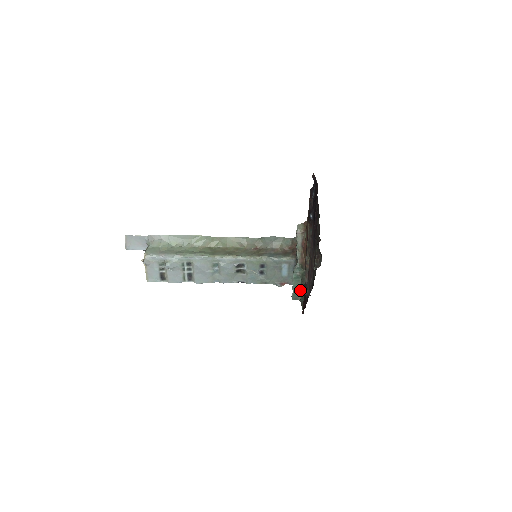
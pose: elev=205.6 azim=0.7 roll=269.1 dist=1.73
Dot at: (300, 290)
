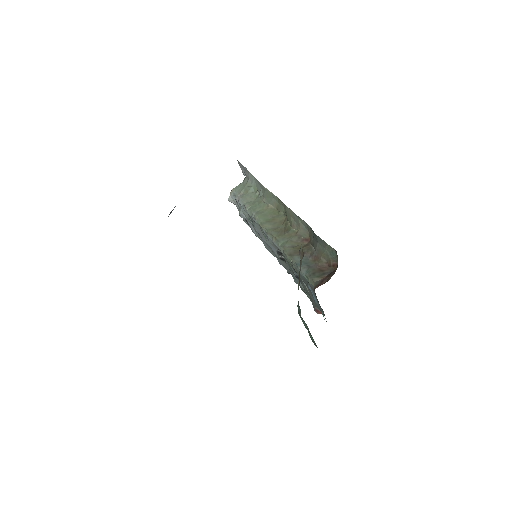
Dot at: occluded
